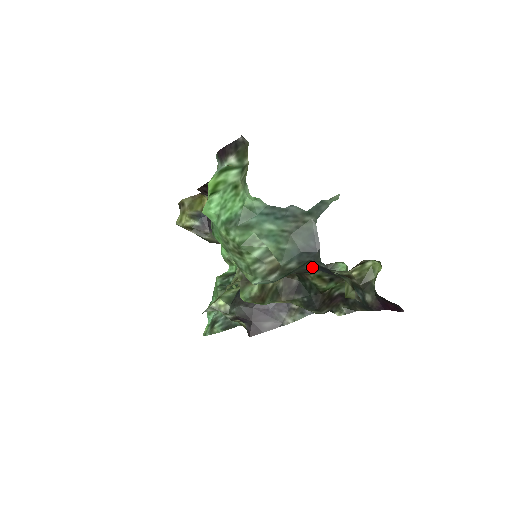
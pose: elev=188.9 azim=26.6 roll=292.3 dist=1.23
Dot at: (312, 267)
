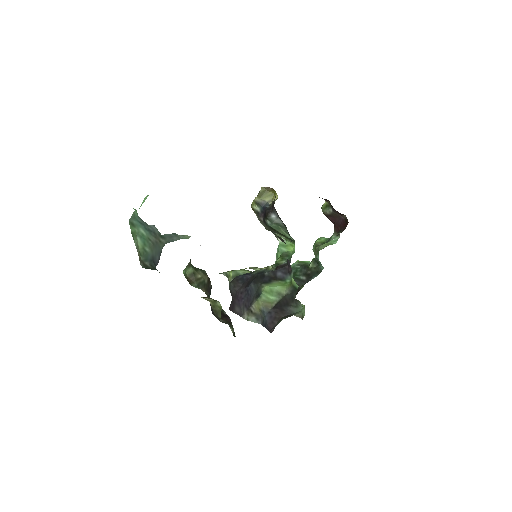
Dot at: occluded
